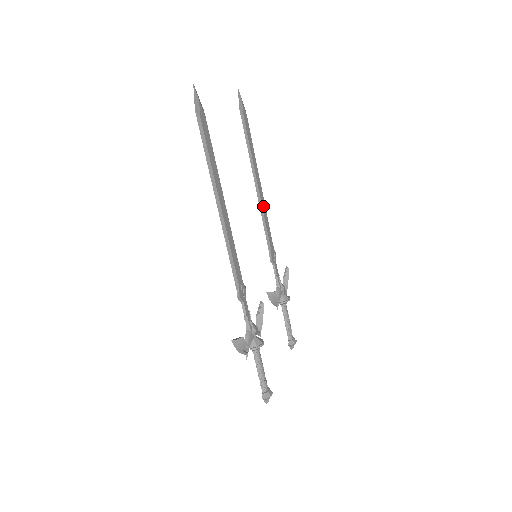
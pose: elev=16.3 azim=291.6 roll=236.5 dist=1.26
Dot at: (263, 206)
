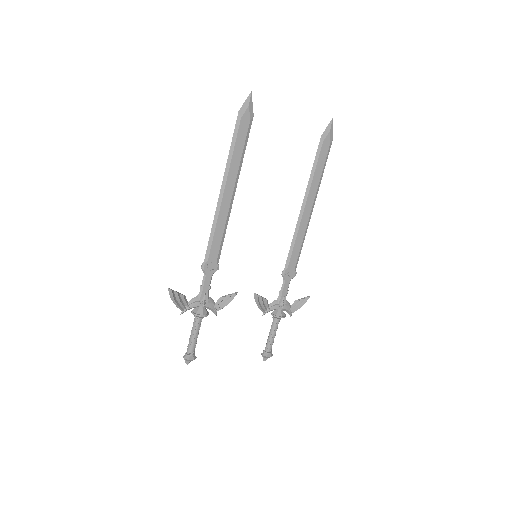
Dot at: (302, 227)
